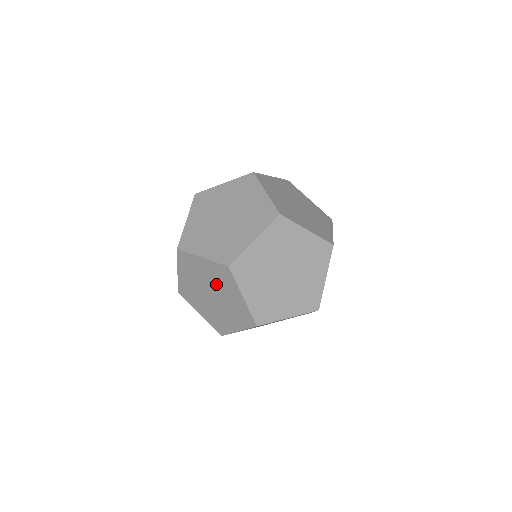
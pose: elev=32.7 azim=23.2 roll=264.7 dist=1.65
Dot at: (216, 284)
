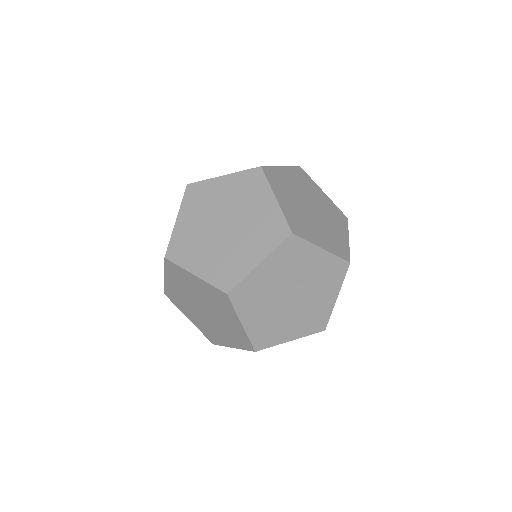
Dot at: (237, 202)
